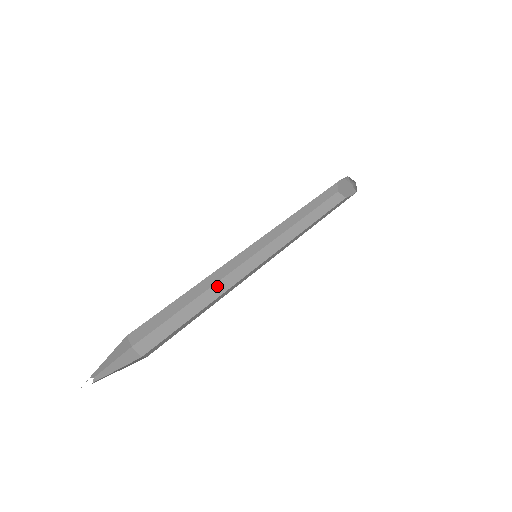
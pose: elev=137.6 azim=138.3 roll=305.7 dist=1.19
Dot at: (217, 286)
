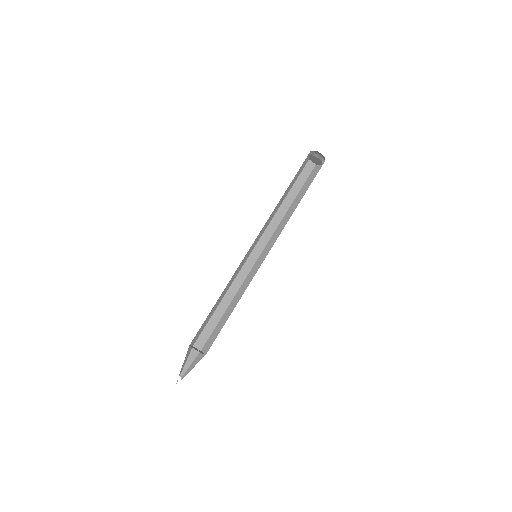
Dot at: (233, 285)
